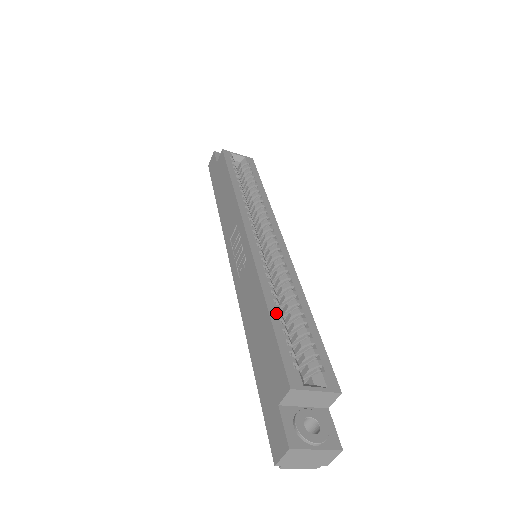
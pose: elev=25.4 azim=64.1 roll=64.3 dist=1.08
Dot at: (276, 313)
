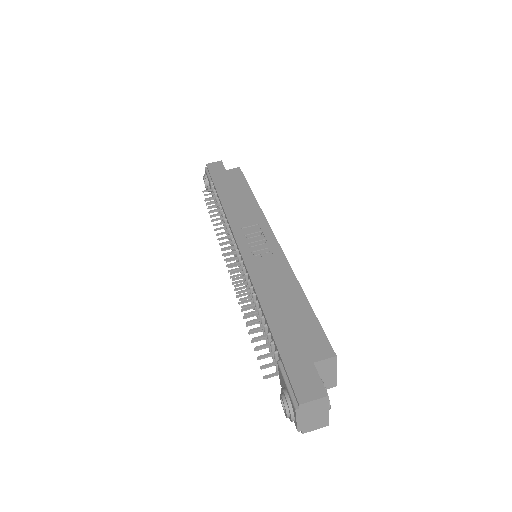
Dot at: occluded
